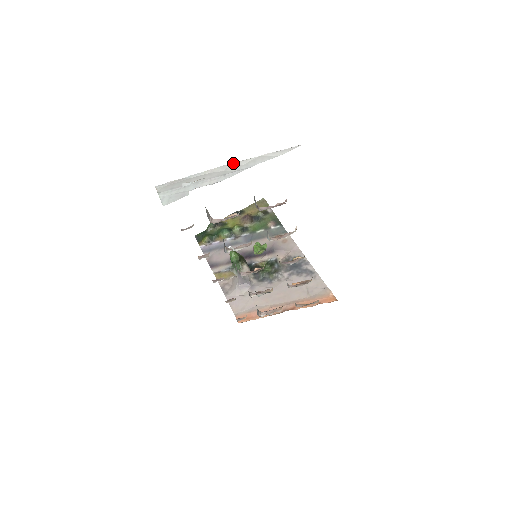
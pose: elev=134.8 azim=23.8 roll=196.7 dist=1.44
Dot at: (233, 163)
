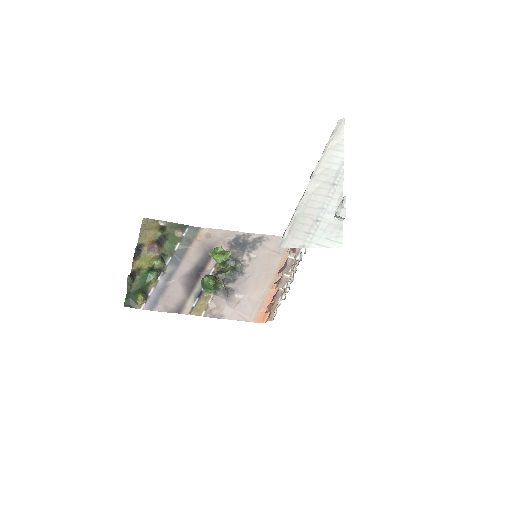
Dot at: (315, 172)
